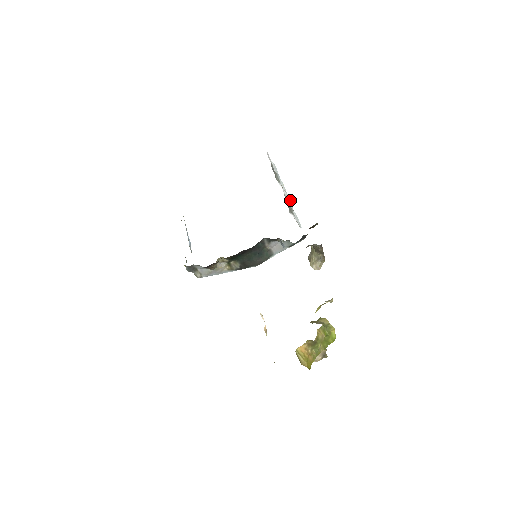
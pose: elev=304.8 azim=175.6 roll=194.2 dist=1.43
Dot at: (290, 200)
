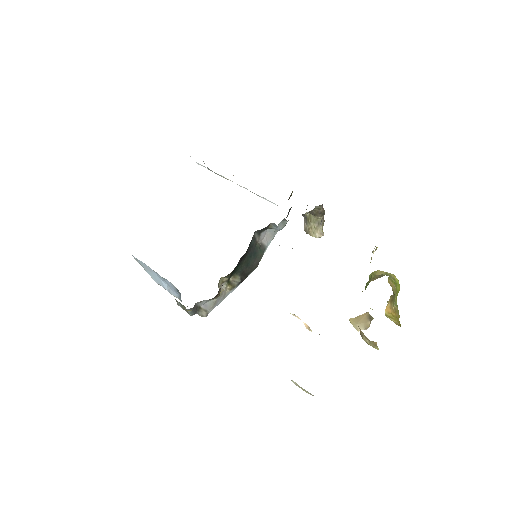
Dot at: (244, 187)
